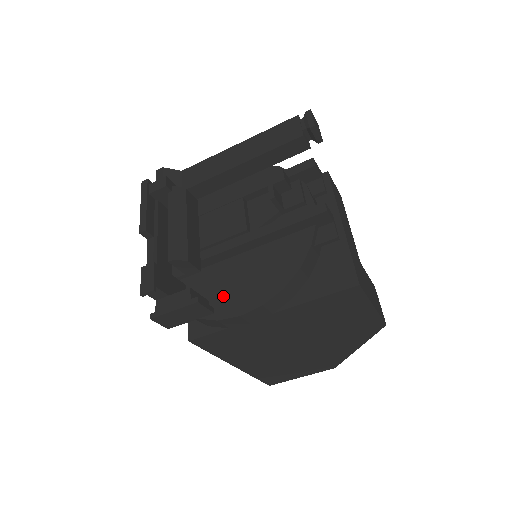
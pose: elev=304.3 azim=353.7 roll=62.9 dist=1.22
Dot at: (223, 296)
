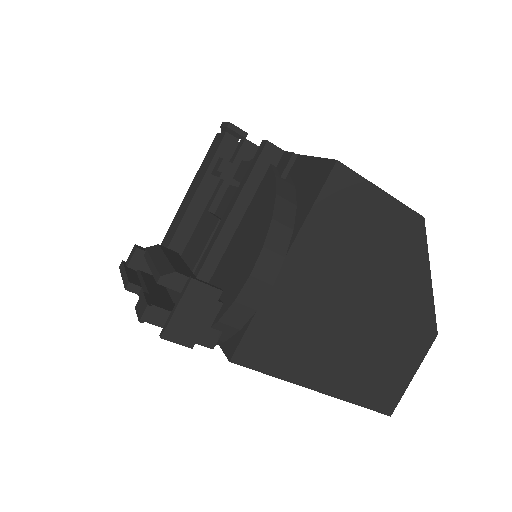
Dot at: (230, 282)
